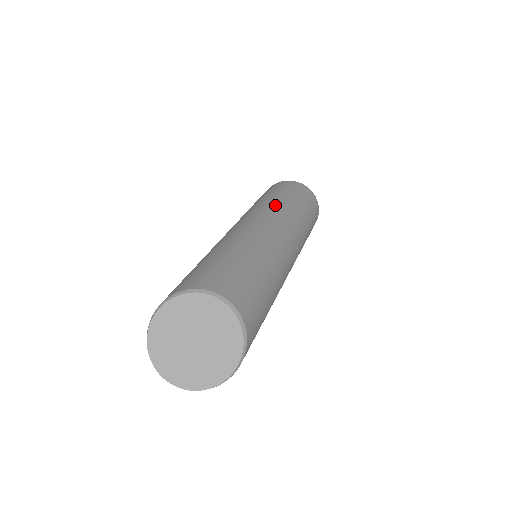
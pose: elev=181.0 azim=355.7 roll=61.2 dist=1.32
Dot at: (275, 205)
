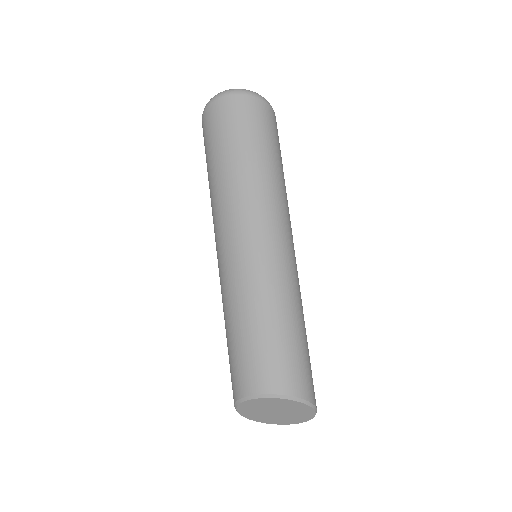
Dot at: (225, 191)
